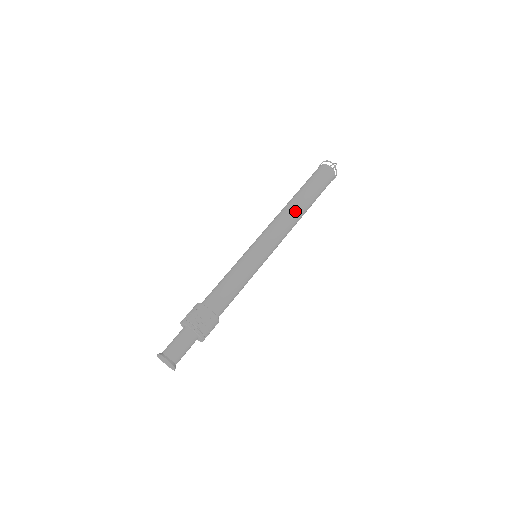
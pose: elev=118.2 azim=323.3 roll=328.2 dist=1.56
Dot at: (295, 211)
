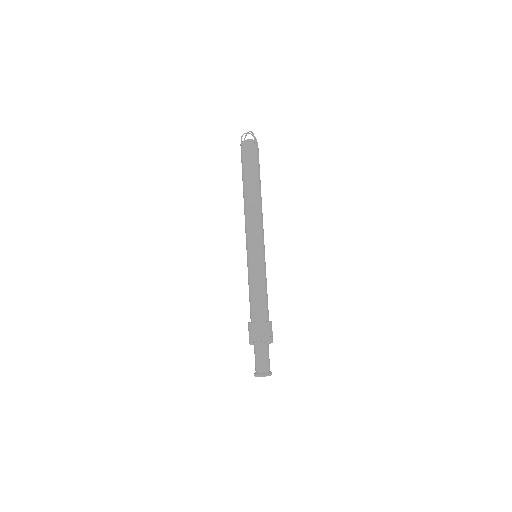
Dot at: (256, 201)
